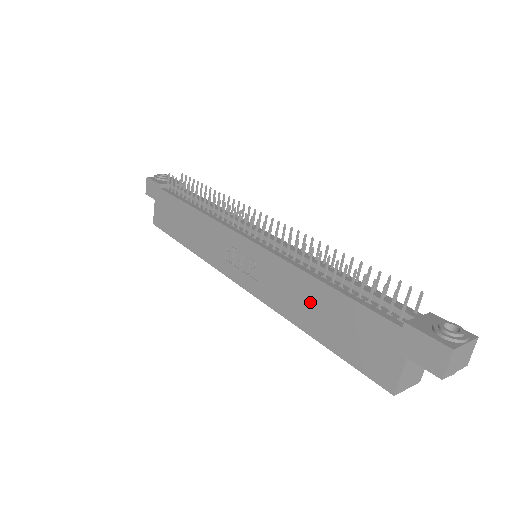
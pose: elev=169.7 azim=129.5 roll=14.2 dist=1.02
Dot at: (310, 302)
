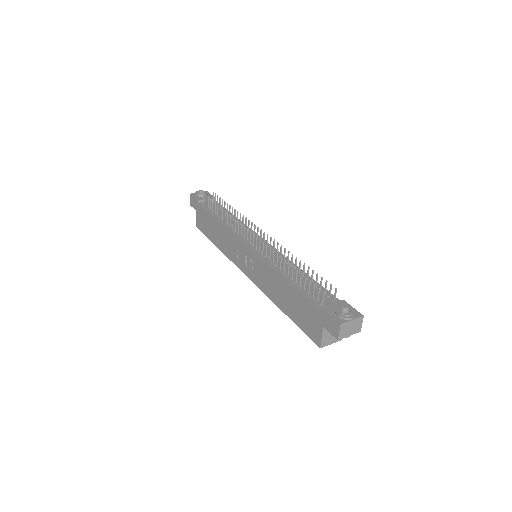
Dot at: (280, 290)
